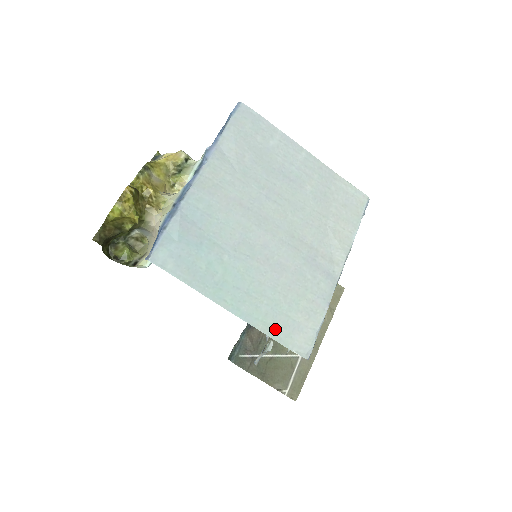
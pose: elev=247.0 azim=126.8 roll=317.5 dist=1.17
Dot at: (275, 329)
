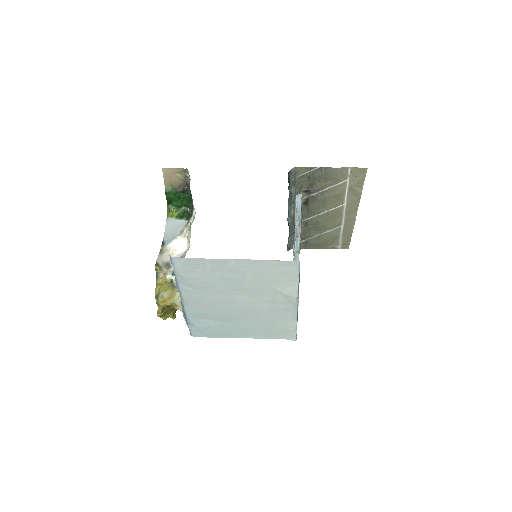
Dot at: (270, 336)
